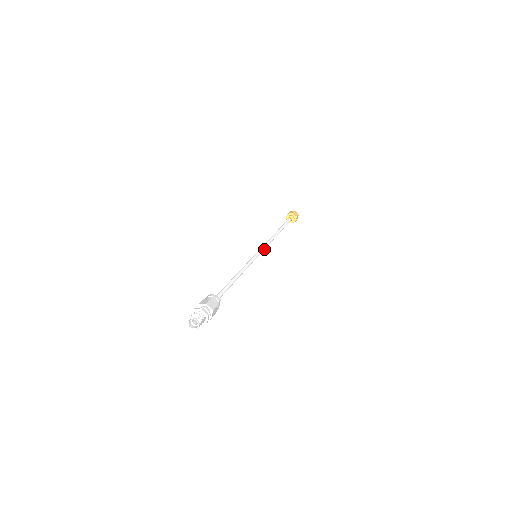
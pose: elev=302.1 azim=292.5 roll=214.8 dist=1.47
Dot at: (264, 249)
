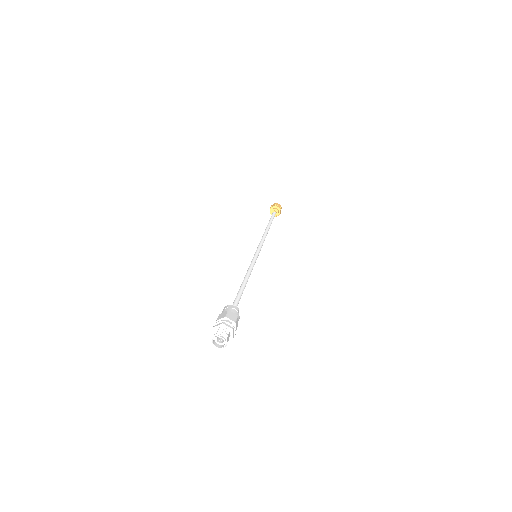
Dot at: (261, 247)
